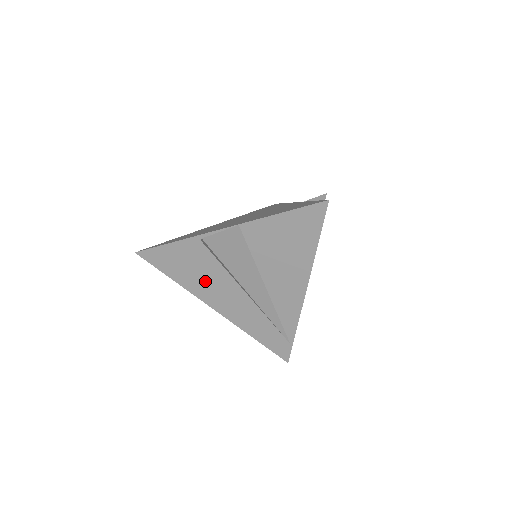
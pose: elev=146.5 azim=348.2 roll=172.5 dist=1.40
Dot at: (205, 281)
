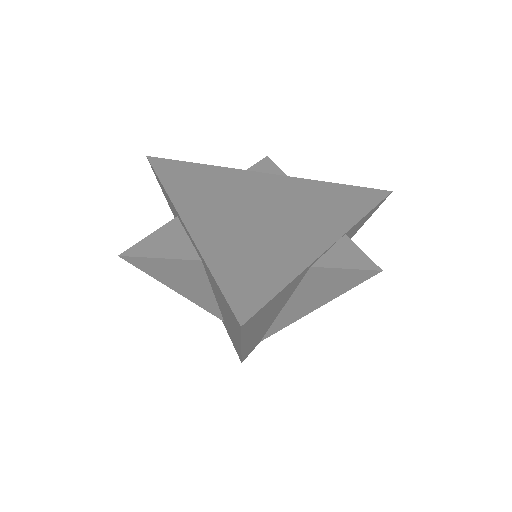
Dot at: (267, 318)
